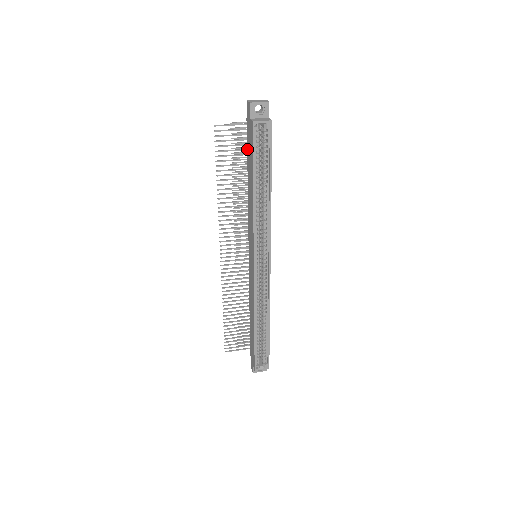
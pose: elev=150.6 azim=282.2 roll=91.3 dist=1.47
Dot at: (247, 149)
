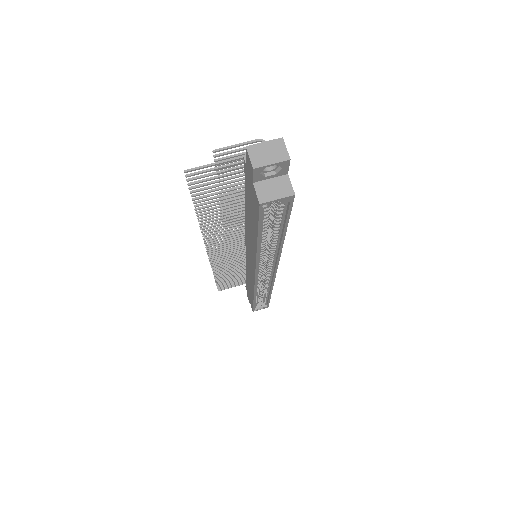
Dot at: (245, 187)
